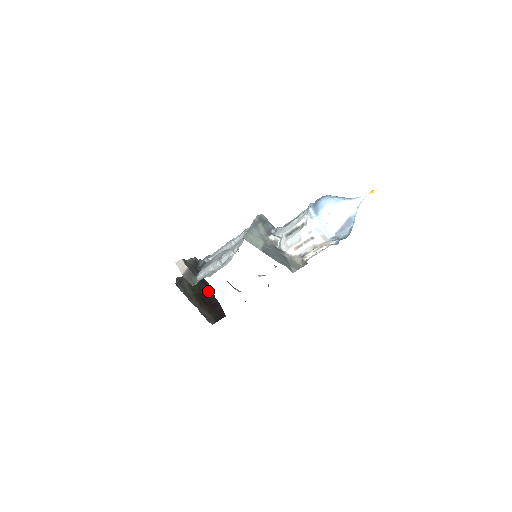
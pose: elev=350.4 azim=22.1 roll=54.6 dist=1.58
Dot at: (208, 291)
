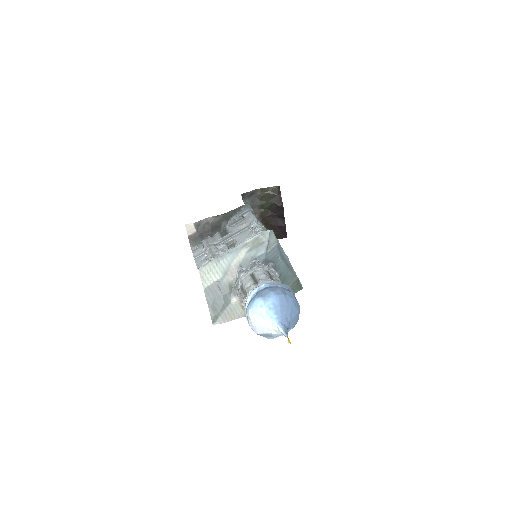
Dot at: (279, 211)
